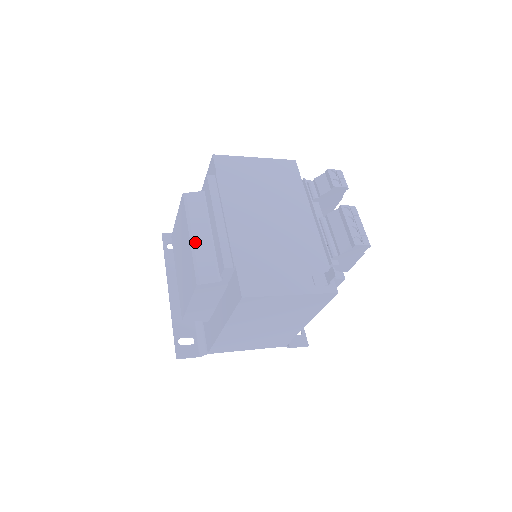
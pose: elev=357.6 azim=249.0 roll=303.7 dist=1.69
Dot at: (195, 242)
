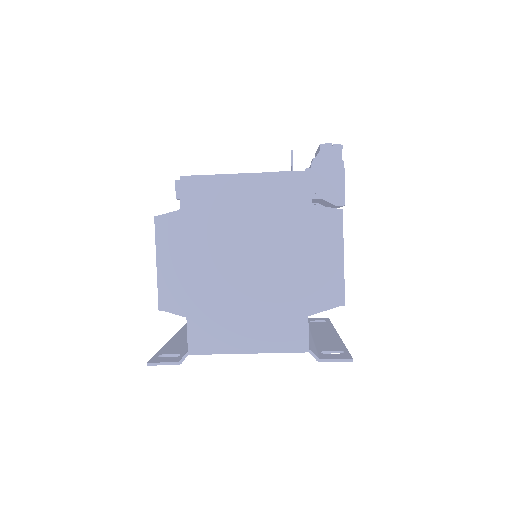
Dot at: occluded
